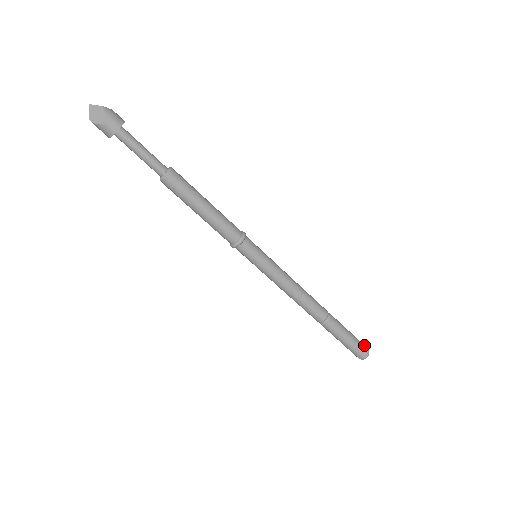
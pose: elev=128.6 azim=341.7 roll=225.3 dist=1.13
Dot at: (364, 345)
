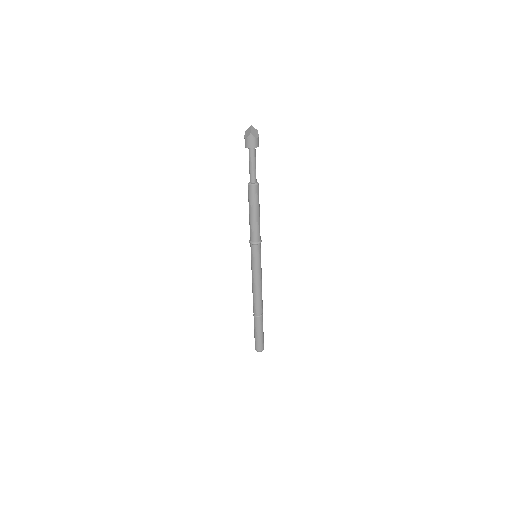
Dot at: occluded
